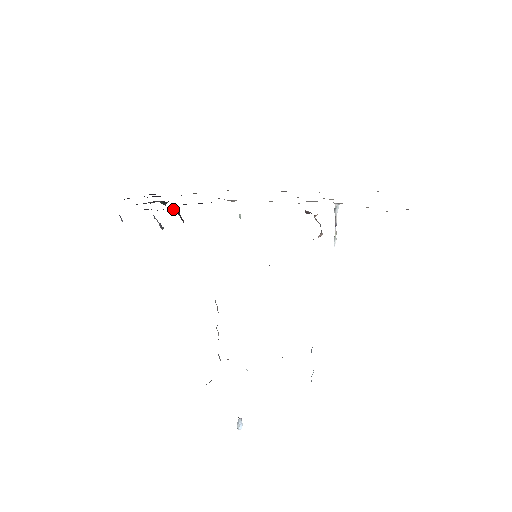
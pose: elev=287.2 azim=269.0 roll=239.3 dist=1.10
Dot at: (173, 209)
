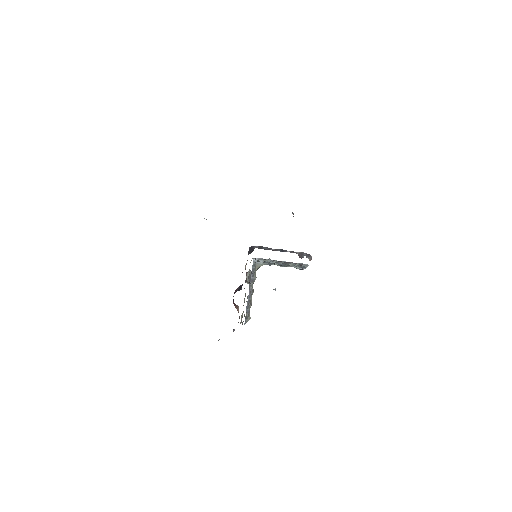
Dot at: occluded
